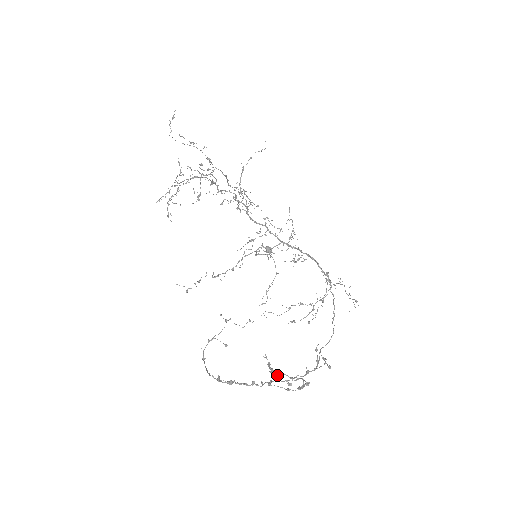
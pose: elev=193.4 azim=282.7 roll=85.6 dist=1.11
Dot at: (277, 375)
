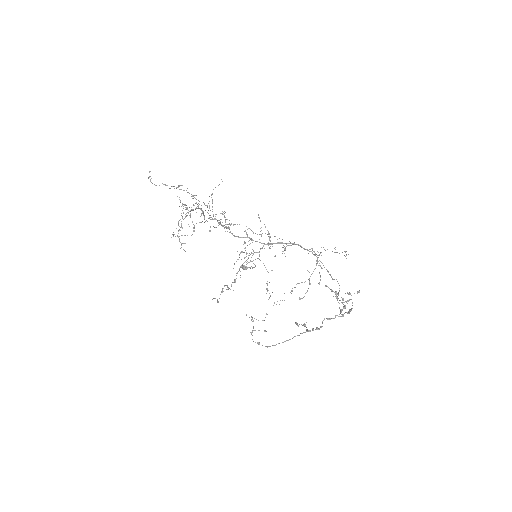
Dot at: occluded
